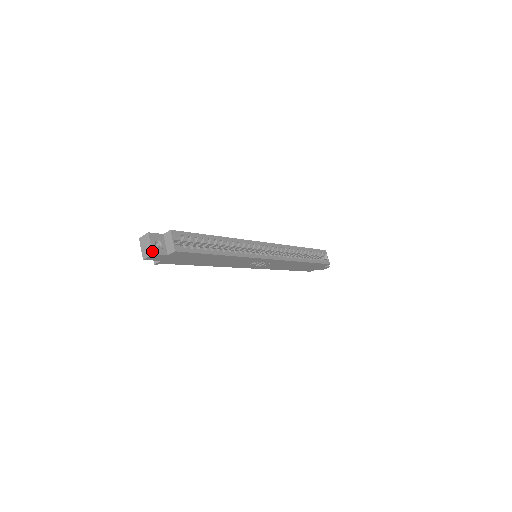
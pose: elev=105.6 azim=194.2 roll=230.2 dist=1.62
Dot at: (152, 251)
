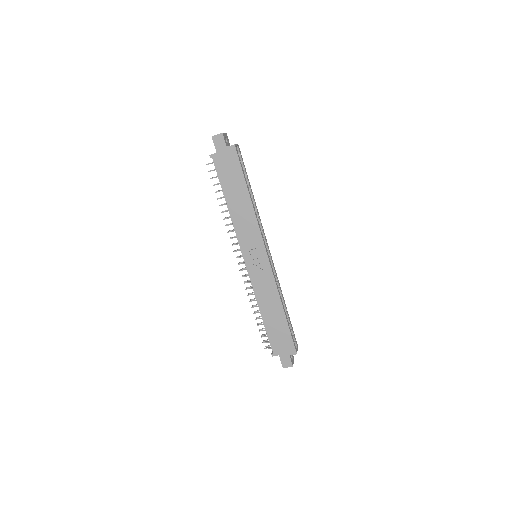
Dot at: (223, 133)
